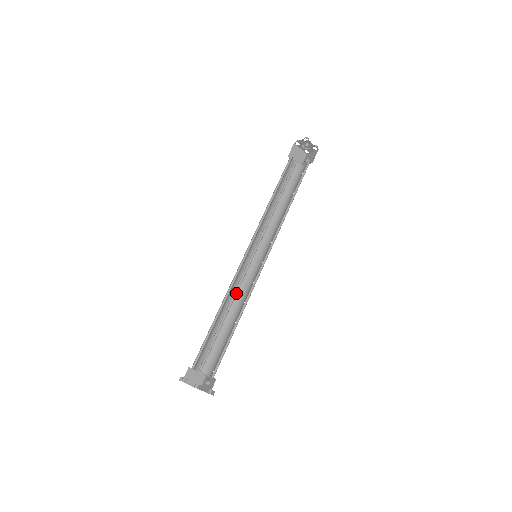
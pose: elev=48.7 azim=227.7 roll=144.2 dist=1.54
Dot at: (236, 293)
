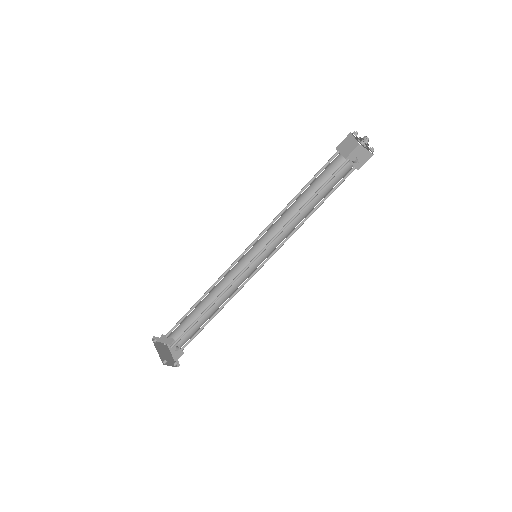
Dot at: (224, 292)
